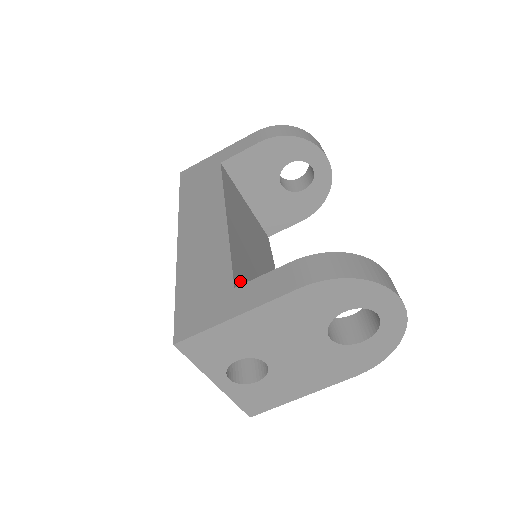
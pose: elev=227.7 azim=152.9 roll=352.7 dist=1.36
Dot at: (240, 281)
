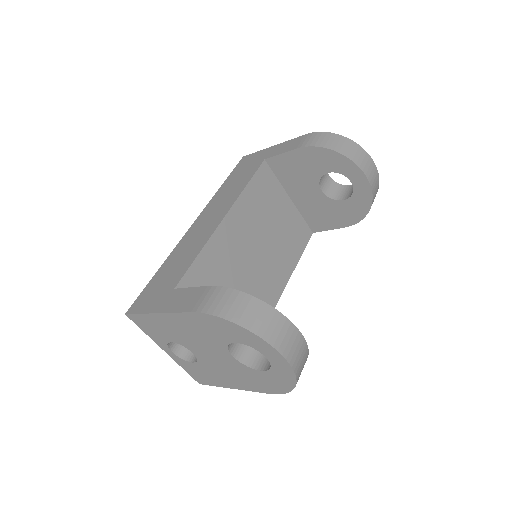
Dot at: (193, 282)
